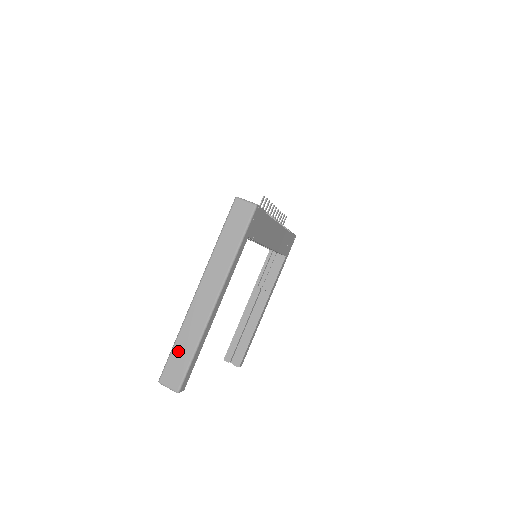
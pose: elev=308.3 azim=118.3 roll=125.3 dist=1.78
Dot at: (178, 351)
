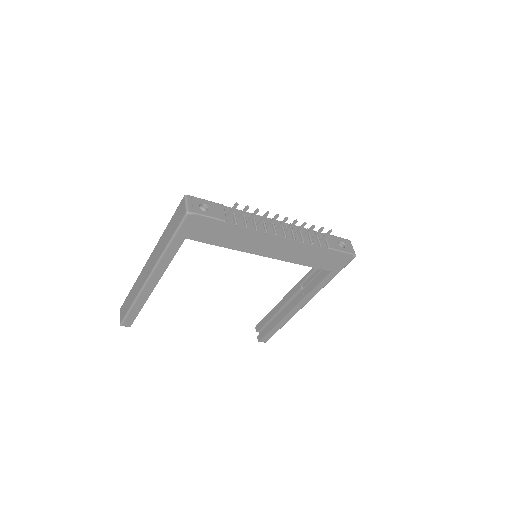
Dot at: (129, 297)
